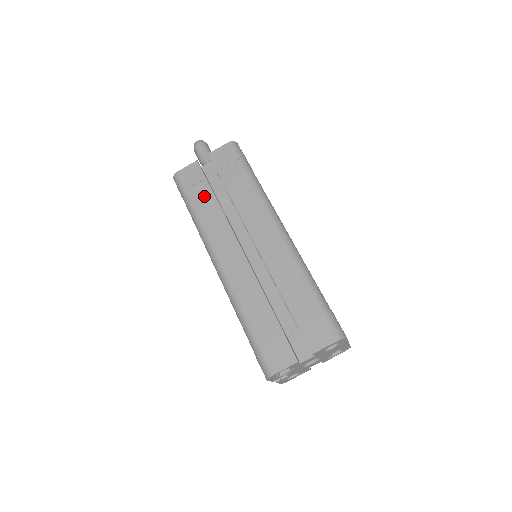
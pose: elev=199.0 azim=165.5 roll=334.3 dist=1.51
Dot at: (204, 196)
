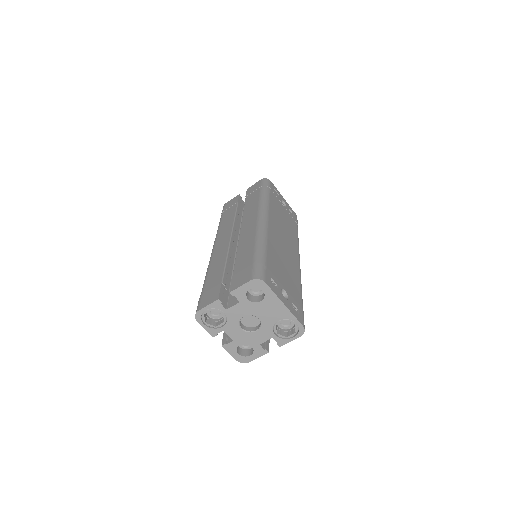
Dot at: (230, 212)
